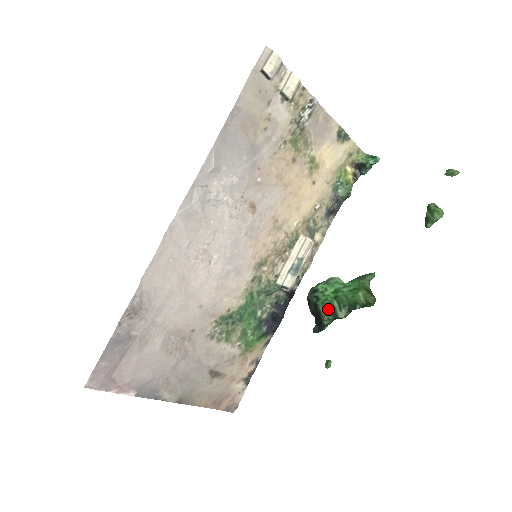
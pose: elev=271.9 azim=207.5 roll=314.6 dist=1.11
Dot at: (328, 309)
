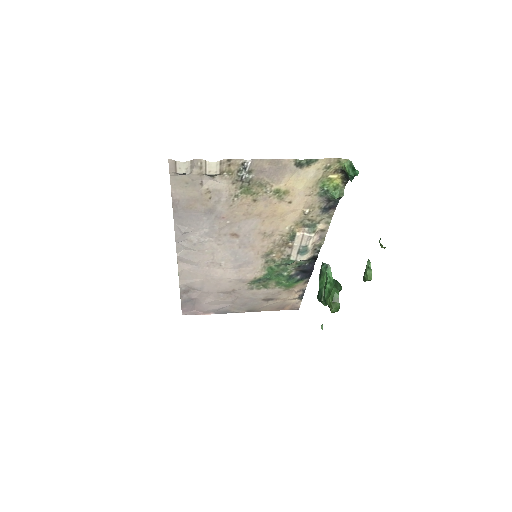
Dot at: (319, 294)
